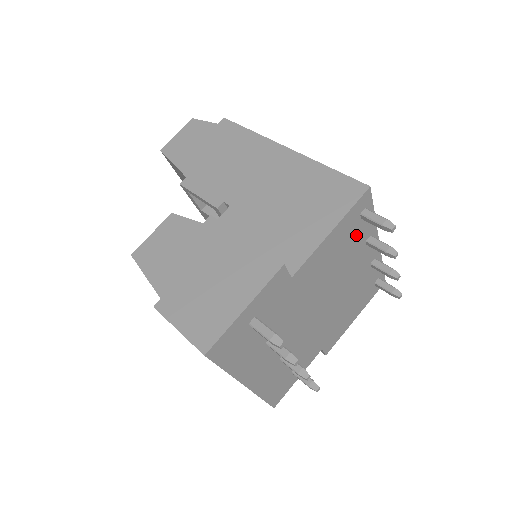
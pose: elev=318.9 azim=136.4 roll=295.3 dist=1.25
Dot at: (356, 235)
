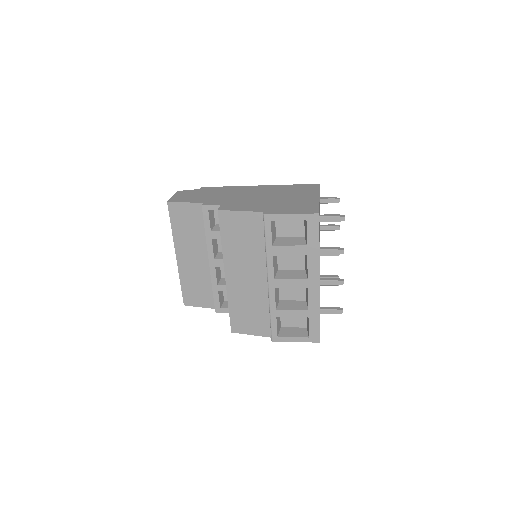
Dot at: occluded
